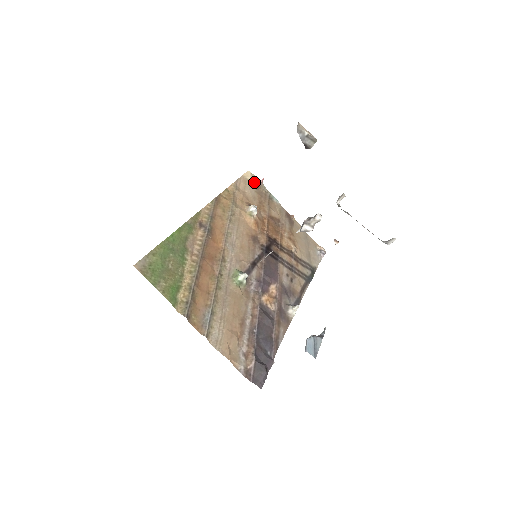
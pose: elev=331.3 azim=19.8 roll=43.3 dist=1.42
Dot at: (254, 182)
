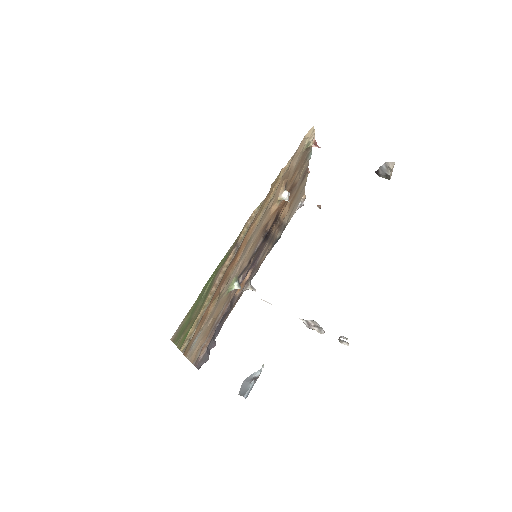
Dot at: (308, 144)
